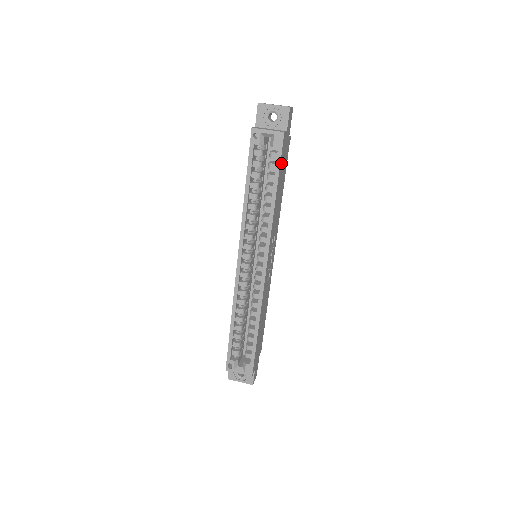
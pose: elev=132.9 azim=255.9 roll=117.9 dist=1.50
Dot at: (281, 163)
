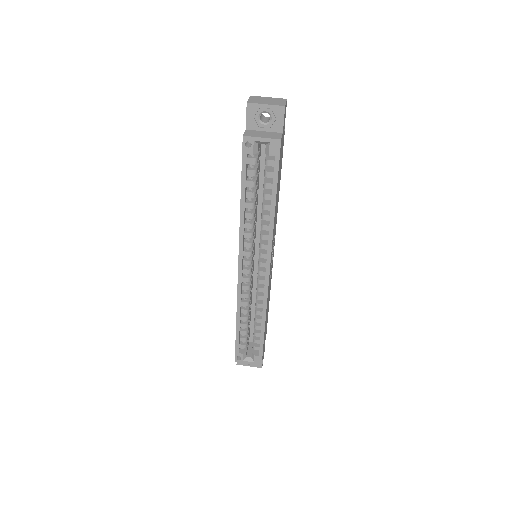
Dot at: occluded
